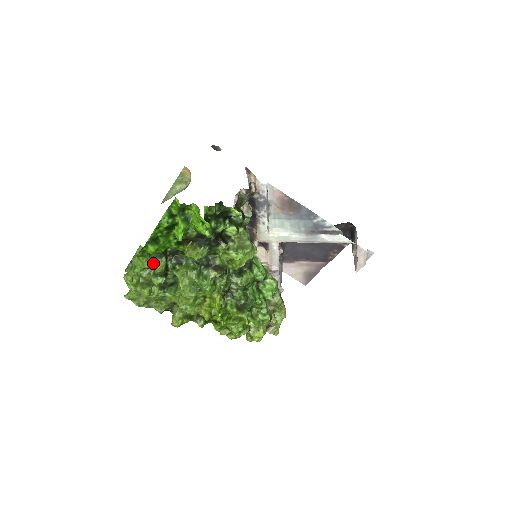
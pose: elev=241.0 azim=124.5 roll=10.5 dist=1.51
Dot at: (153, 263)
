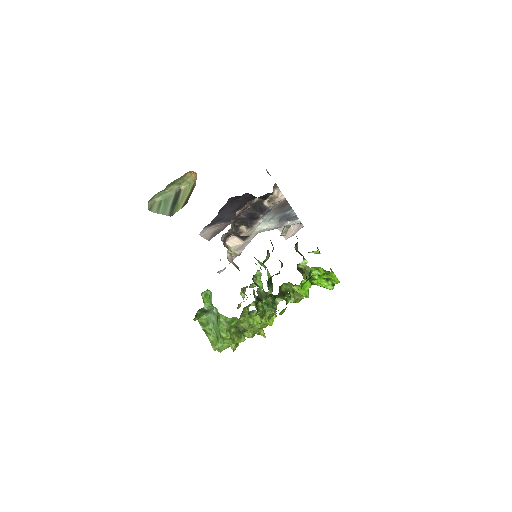
Dot at: (263, 316)
